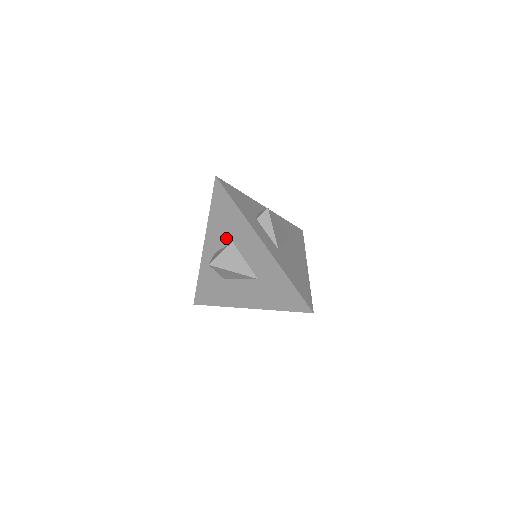
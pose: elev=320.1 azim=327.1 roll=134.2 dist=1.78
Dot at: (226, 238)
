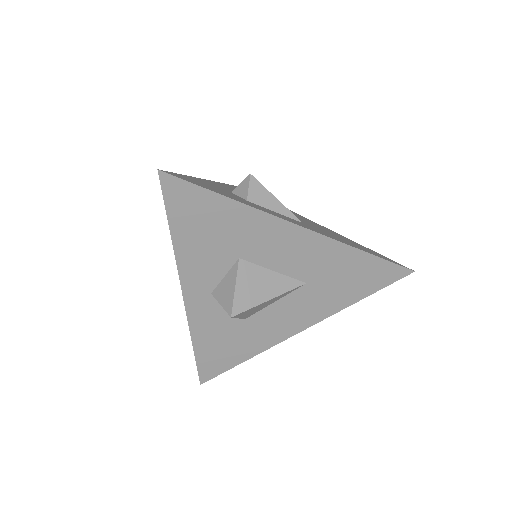
Dot at: (224, 260)
